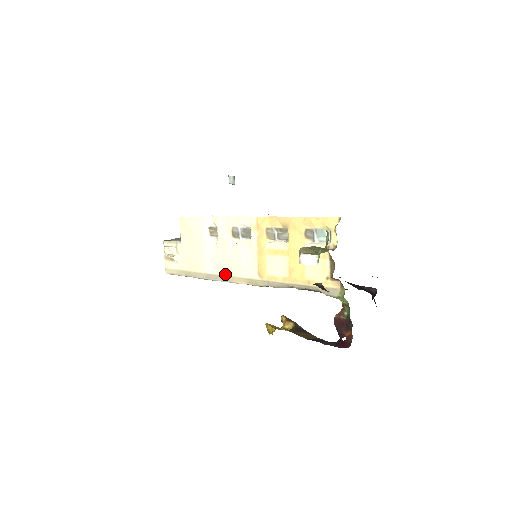
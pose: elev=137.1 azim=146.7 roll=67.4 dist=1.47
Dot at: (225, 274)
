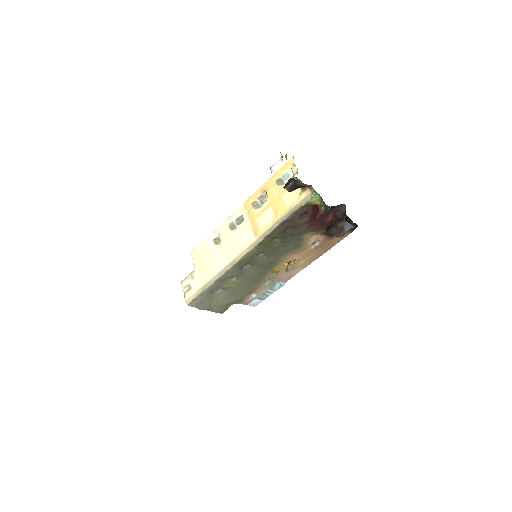
Dot at: (232, 259)
